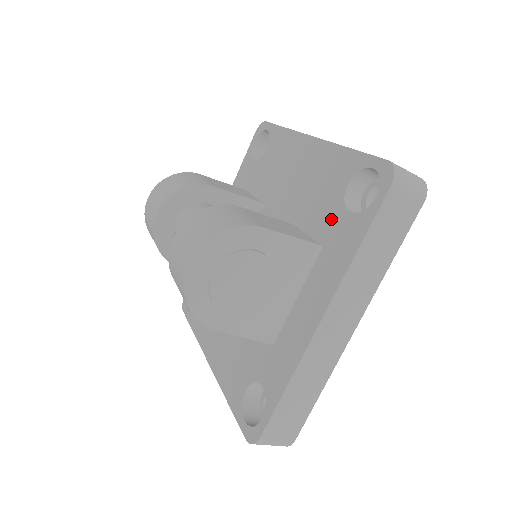
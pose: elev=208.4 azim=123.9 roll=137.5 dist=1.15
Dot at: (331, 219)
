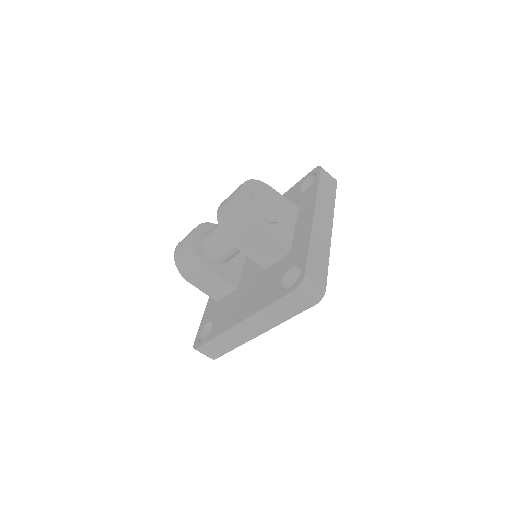
Dot at: (298, 200)
